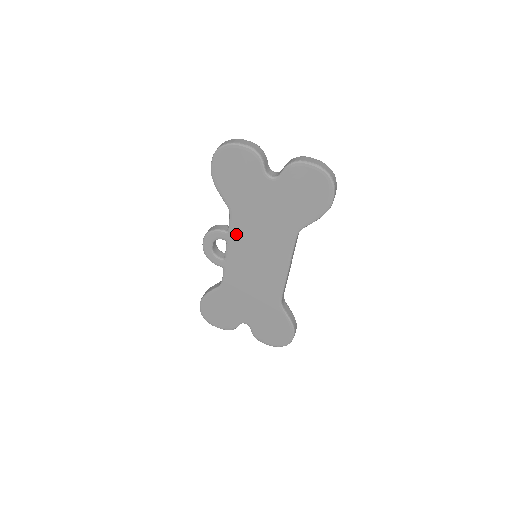
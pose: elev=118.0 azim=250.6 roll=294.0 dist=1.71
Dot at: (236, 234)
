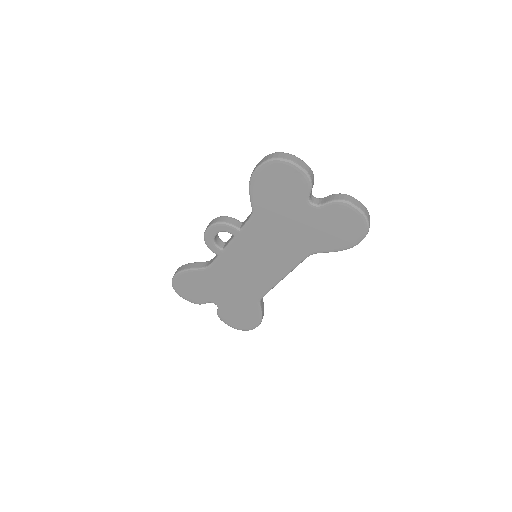
Dot at: (248, 234)
